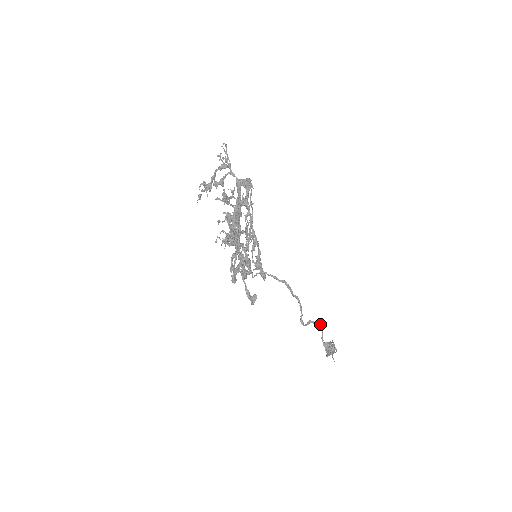
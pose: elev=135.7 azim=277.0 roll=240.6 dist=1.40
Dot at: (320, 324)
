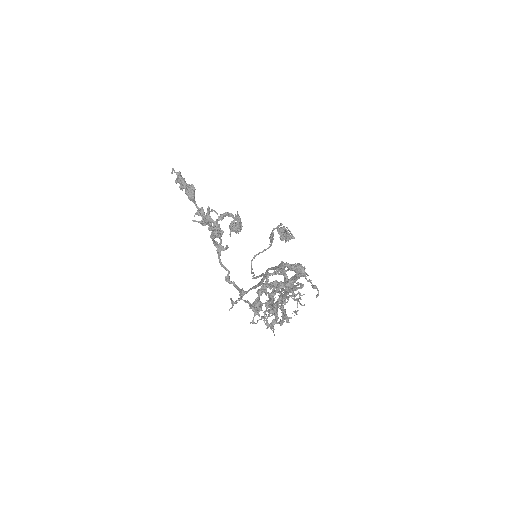
Dot at: (281, 225)
